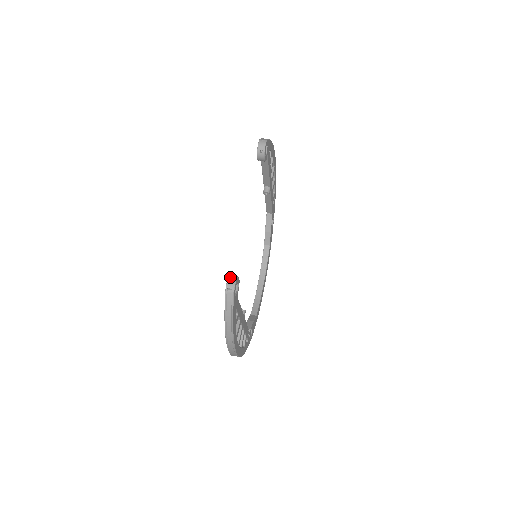
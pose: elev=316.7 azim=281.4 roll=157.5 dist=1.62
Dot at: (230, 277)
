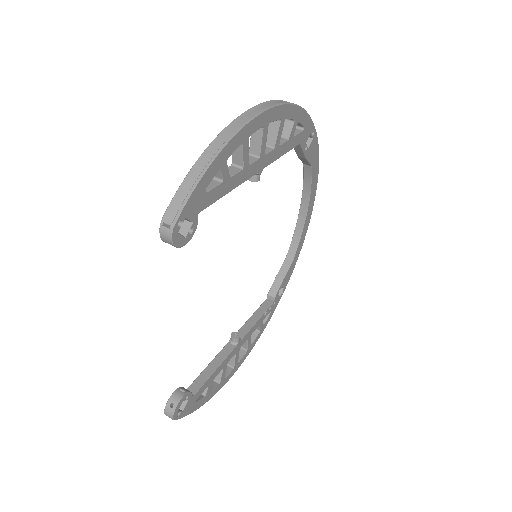
Dot at: (167, 405)
